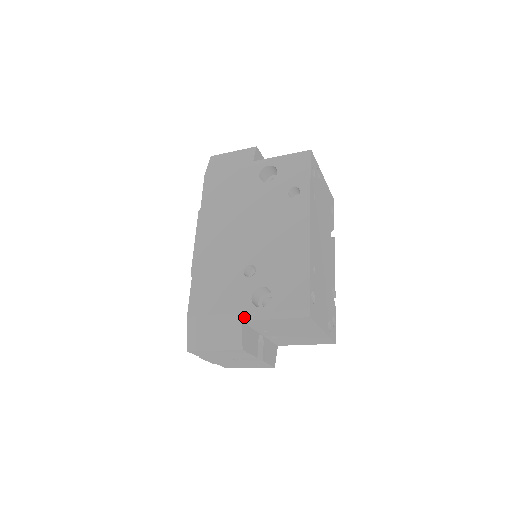
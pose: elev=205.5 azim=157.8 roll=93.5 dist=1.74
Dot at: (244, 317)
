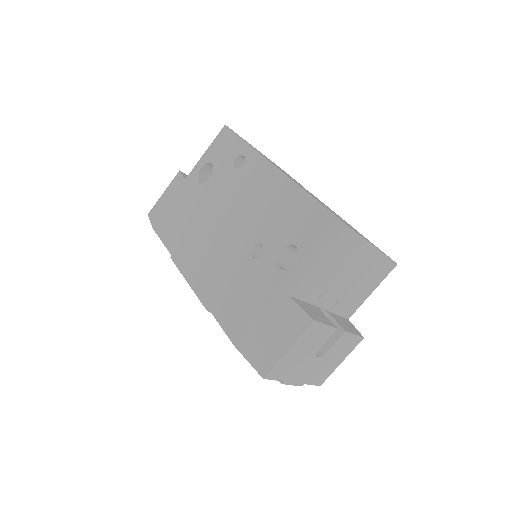
Dot at: (288, 289)
